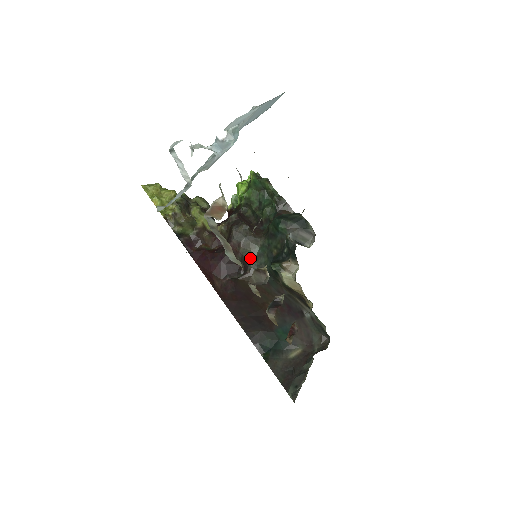
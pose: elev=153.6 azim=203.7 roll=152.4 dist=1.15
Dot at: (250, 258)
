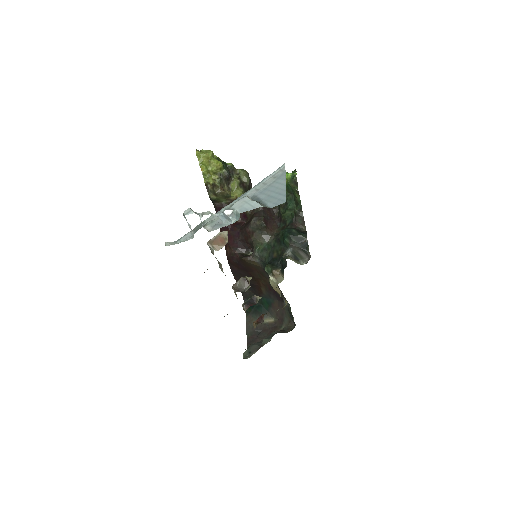
Dot at: (257, 247)
